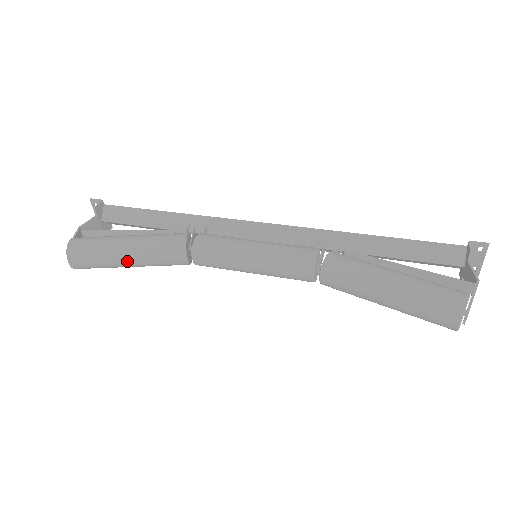
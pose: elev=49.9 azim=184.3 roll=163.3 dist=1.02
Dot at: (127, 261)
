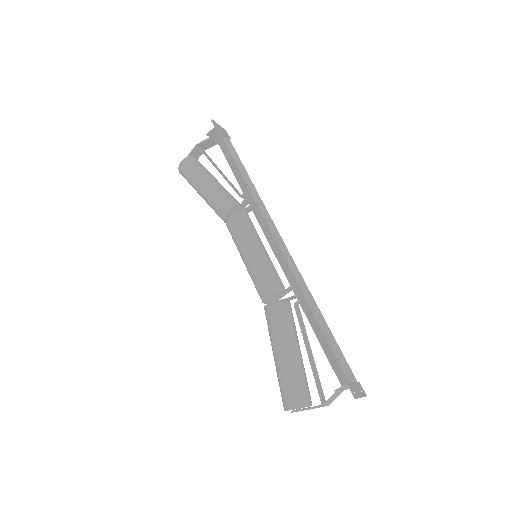
Dot at: occluded
